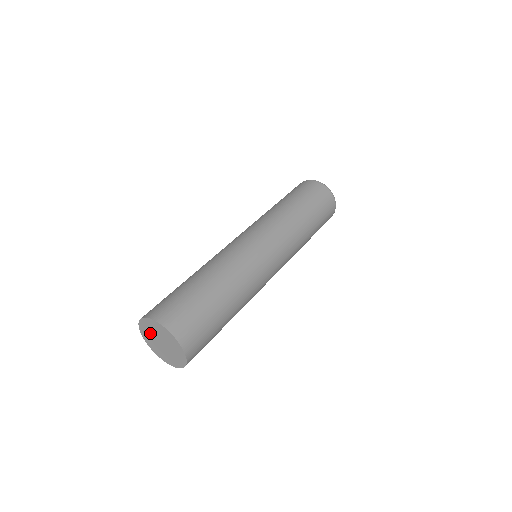
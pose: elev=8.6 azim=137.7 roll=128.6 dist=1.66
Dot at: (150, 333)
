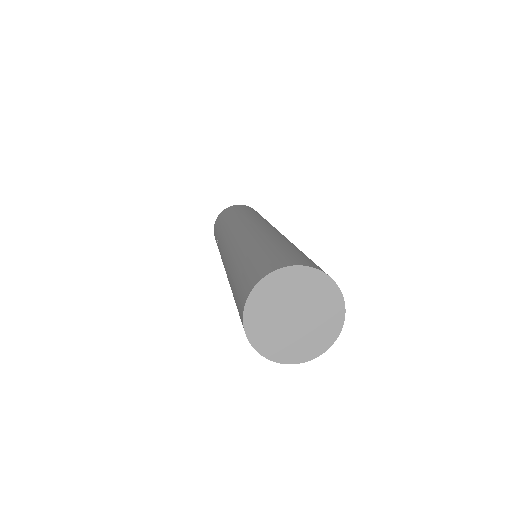
Dot at: (279, 297)
